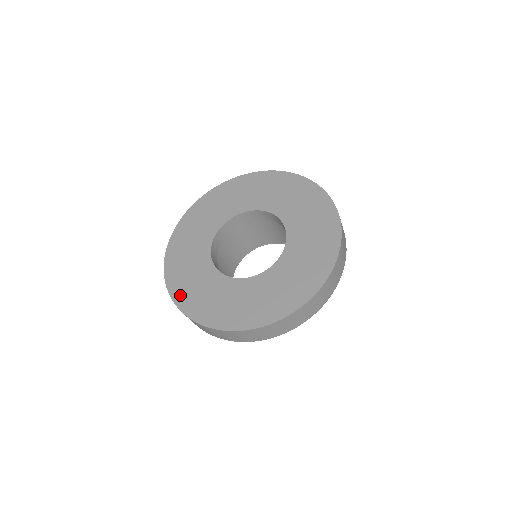
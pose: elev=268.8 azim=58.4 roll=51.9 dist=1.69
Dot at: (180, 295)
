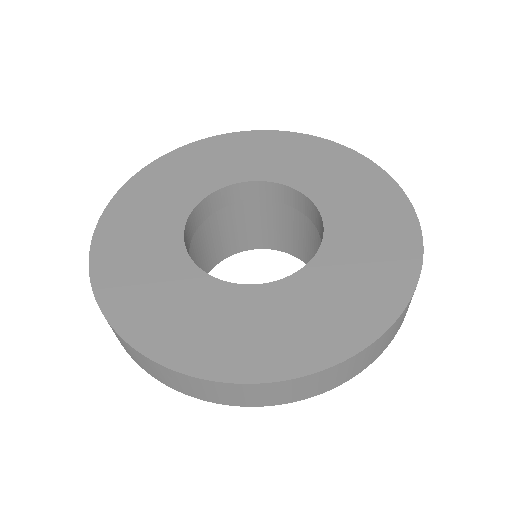
Dot at: (109, 282)
